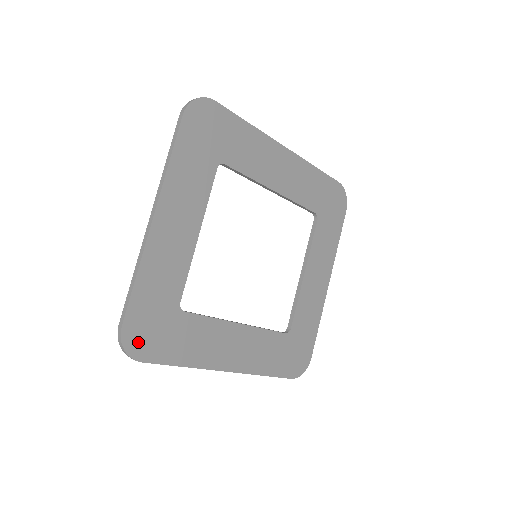
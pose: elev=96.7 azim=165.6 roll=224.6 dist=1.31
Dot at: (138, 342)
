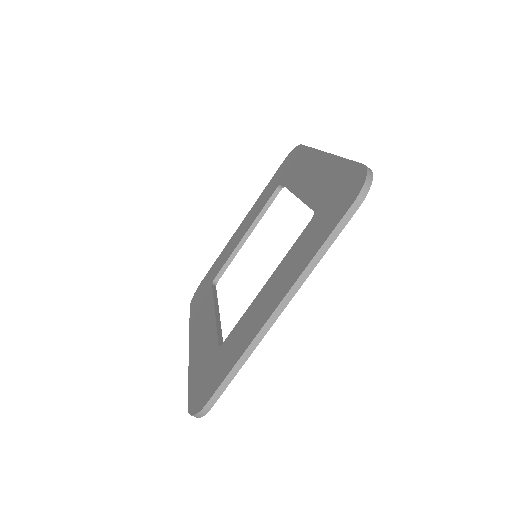
Dot at: occluded
